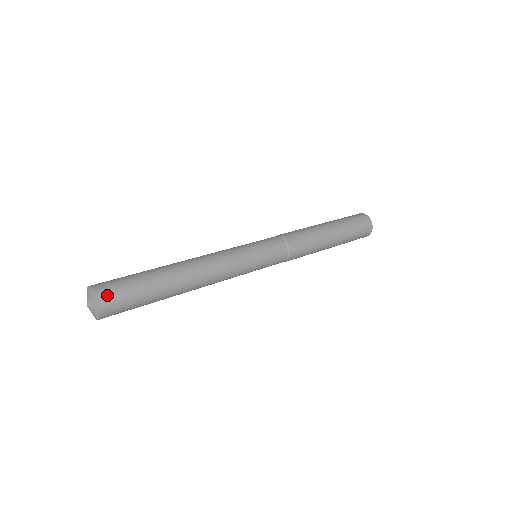
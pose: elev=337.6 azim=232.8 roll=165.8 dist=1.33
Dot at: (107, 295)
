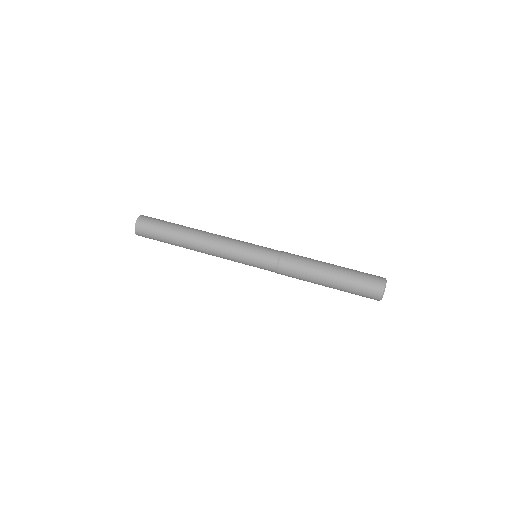
Dot at: (143, 222)
